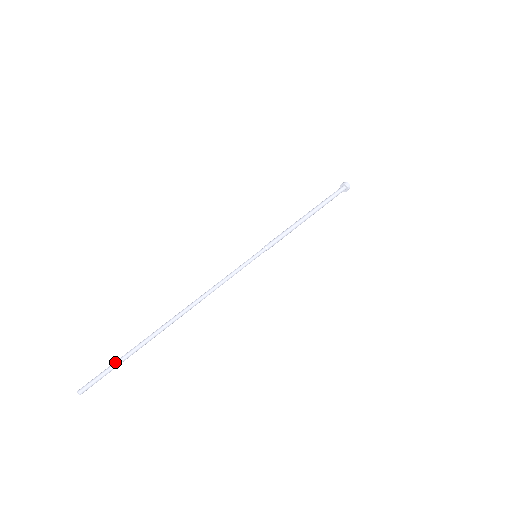
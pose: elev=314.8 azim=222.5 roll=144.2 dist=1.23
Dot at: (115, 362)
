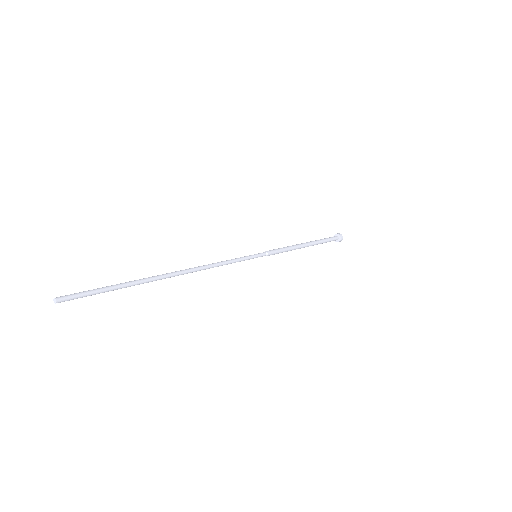
Dot at: (101, 288)
